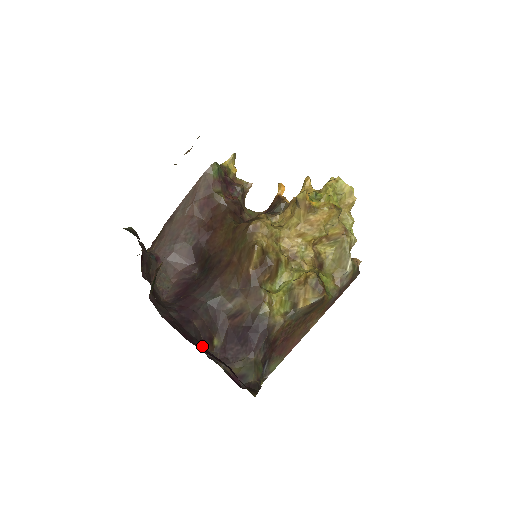
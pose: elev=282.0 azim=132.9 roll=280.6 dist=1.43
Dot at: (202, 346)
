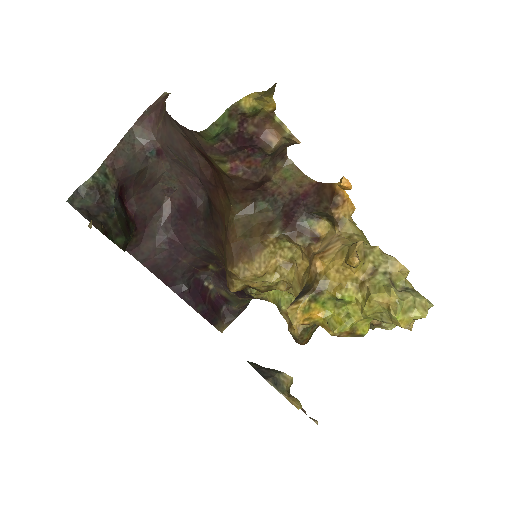
Dot at: (184, 288)
